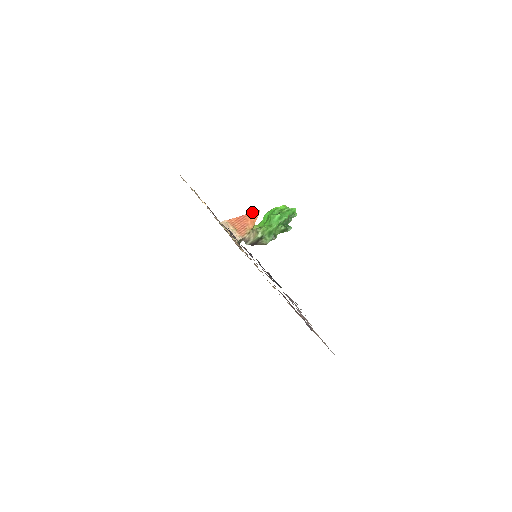
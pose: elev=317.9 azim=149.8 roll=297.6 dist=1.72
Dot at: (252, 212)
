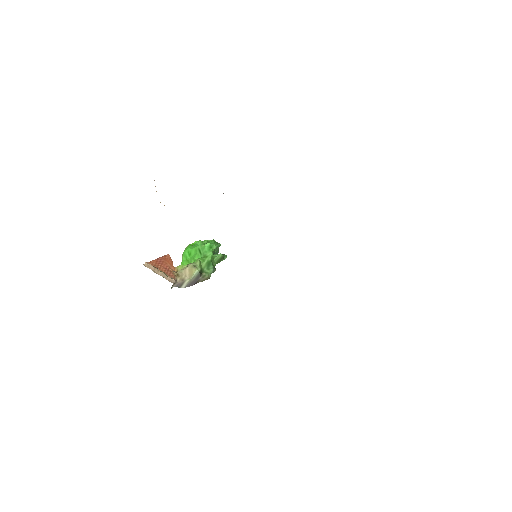
Dot at: occluded
